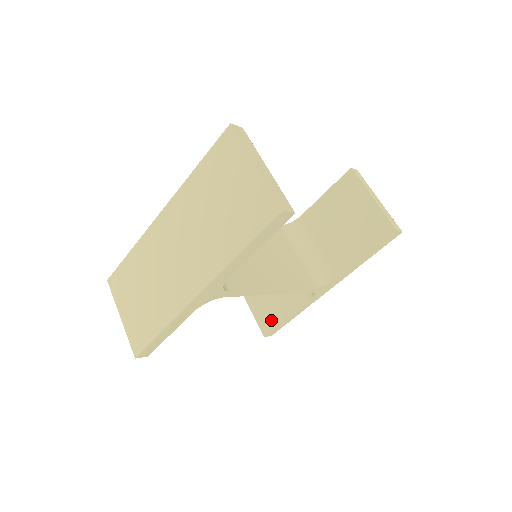
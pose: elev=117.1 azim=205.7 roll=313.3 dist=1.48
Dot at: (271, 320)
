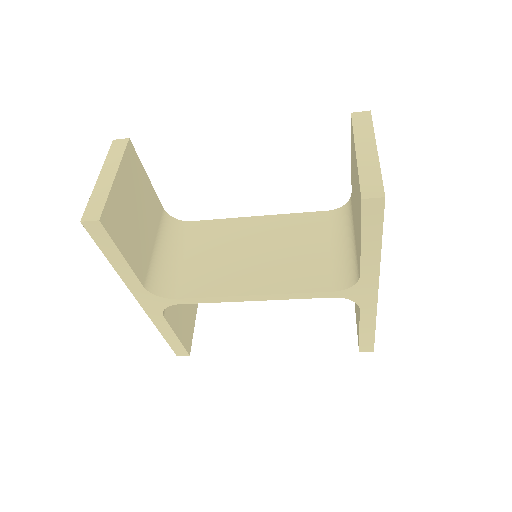
Dot at: occluded
